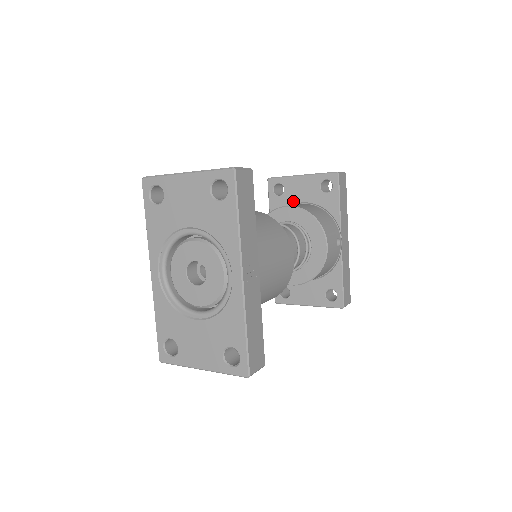
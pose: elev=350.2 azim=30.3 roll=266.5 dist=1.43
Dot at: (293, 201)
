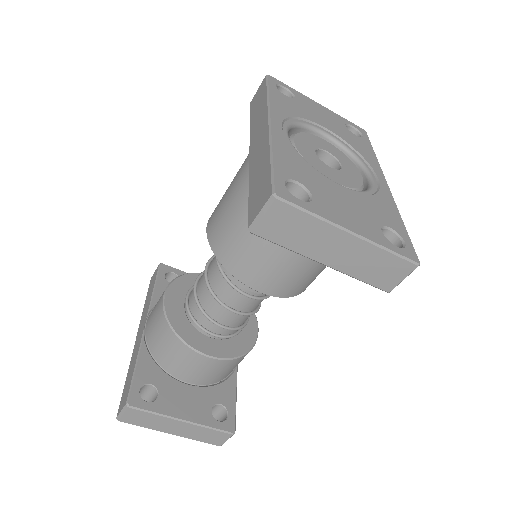
Dot at: occluded
